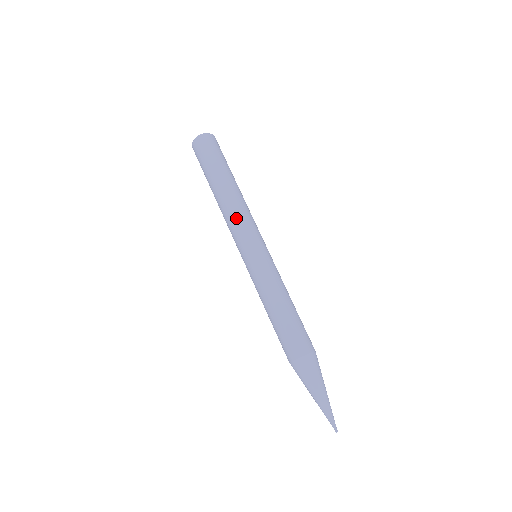
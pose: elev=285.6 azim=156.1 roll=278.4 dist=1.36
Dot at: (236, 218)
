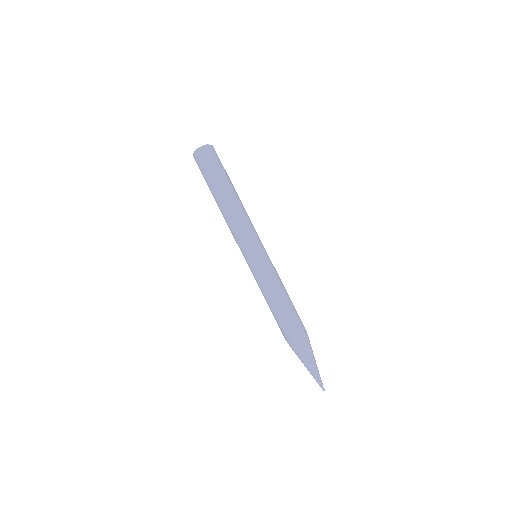
Dot at: (242, 224)
